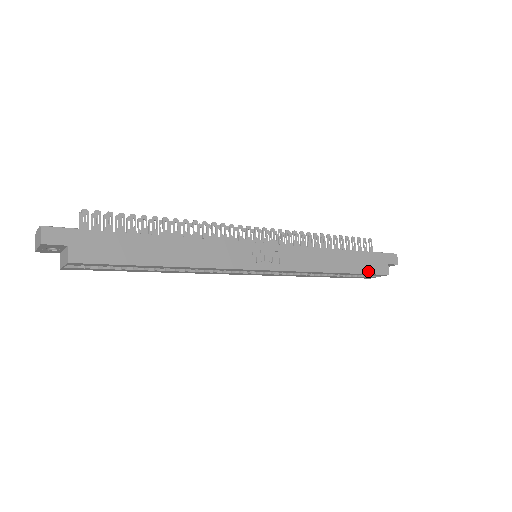
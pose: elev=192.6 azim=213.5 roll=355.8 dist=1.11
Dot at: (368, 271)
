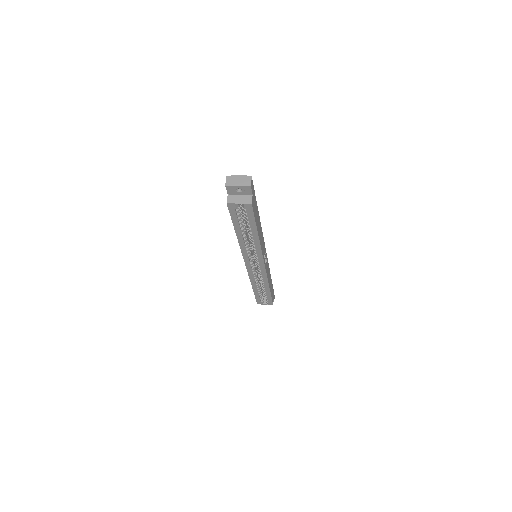
Dot at: occluded
